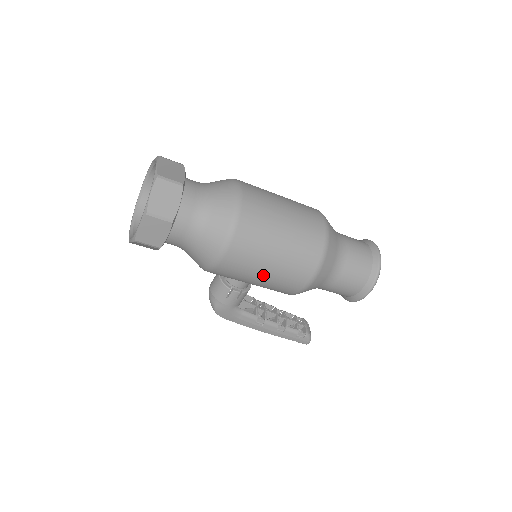
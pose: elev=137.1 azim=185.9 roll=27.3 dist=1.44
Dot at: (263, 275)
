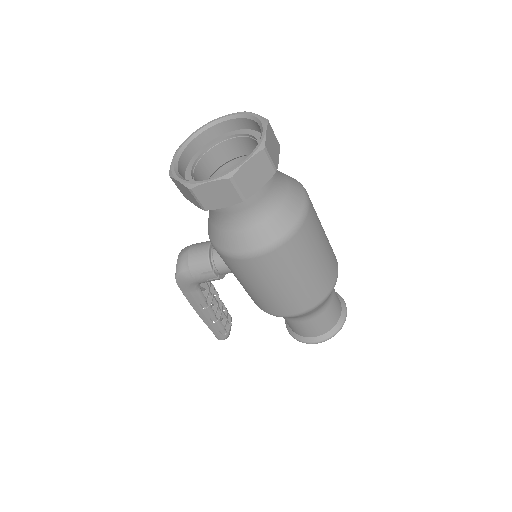
Dot at: (266, 289)
